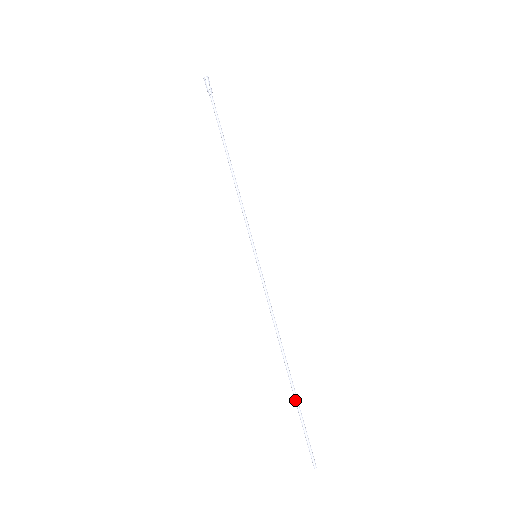
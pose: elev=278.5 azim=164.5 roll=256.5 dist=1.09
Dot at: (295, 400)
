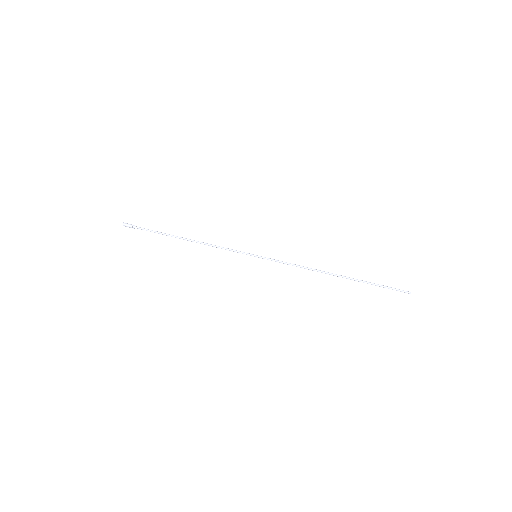
Dot at: (361, 281)
